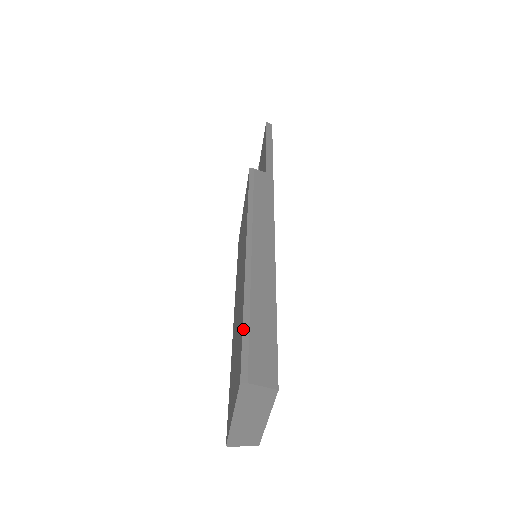
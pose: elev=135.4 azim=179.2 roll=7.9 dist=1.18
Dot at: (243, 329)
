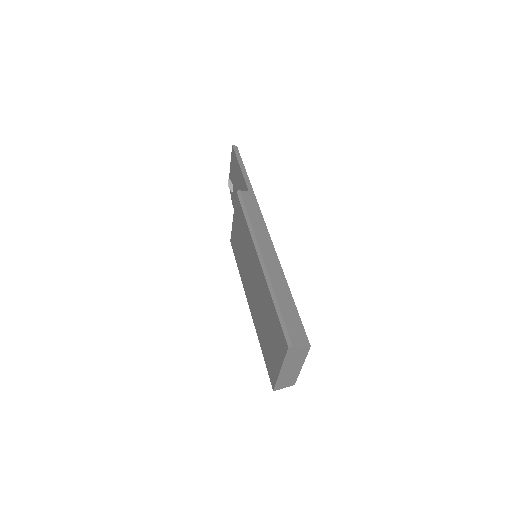
Dot at: (277, 314)
